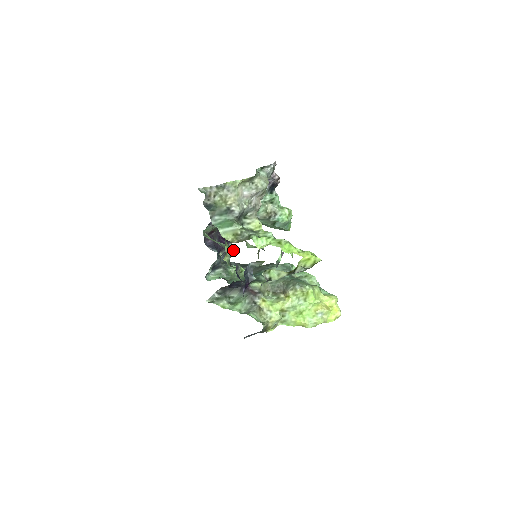
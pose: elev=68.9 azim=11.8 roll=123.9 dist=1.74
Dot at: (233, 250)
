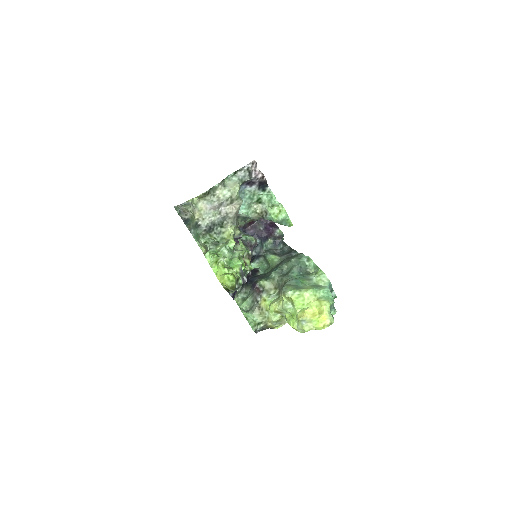
Dot at: (281, 236)
